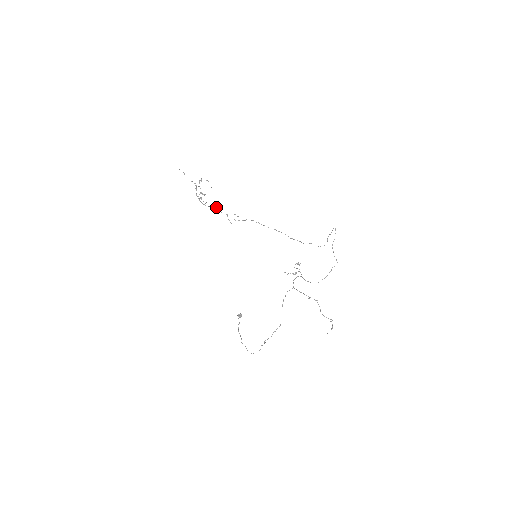
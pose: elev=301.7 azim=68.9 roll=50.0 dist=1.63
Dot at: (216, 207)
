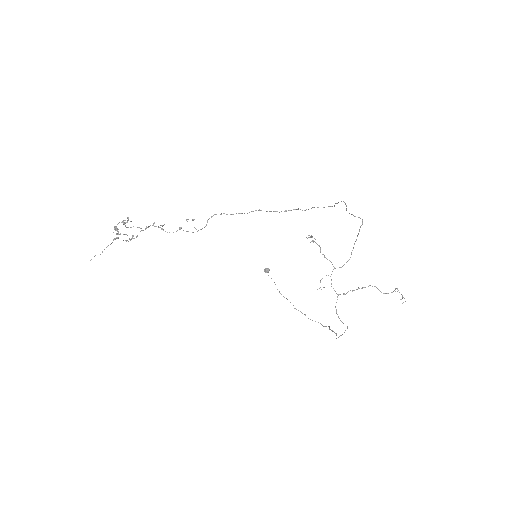
Dot at: (158, 227)
